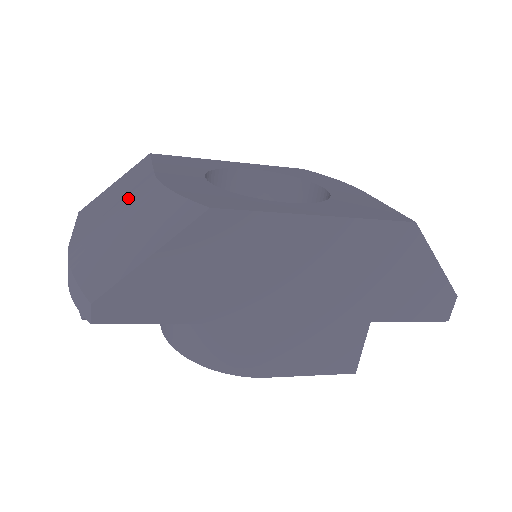
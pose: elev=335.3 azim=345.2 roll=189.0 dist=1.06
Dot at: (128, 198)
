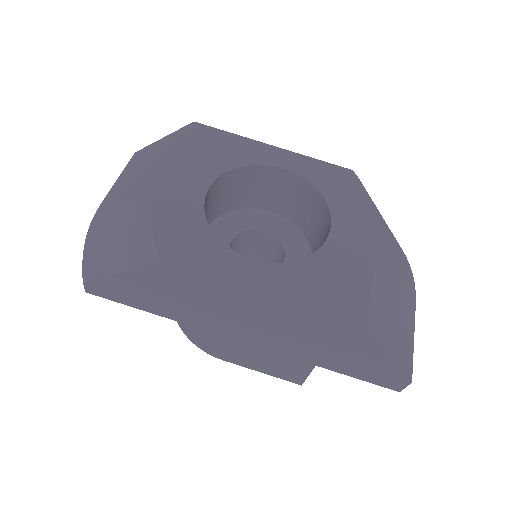
Dot at: (137, 192)
